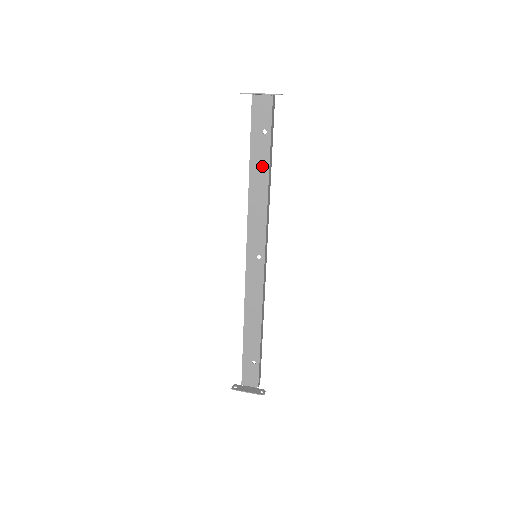
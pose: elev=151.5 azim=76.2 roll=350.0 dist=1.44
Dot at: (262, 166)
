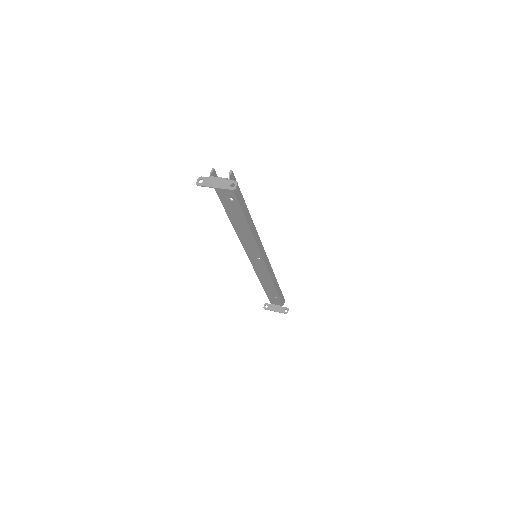
Dot at: (239, 217)
